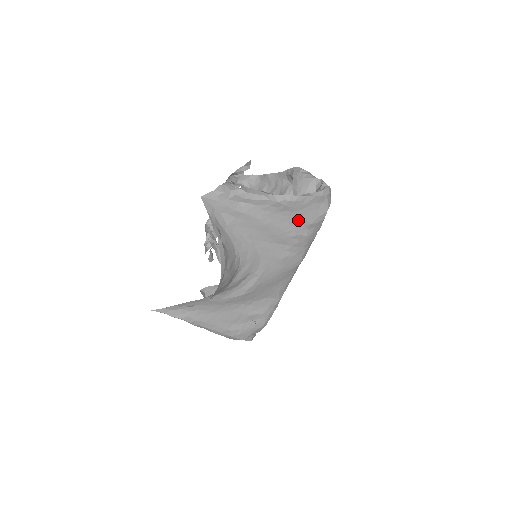
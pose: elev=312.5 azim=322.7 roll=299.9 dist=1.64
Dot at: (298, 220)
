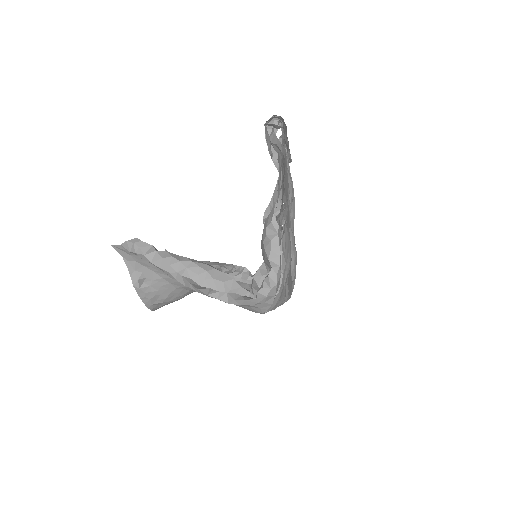
Dot at: occluded
